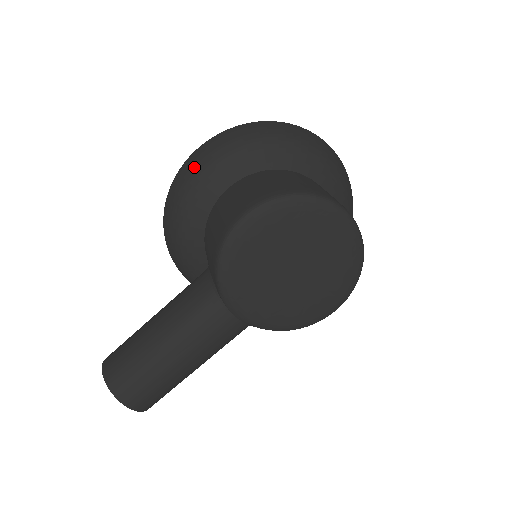
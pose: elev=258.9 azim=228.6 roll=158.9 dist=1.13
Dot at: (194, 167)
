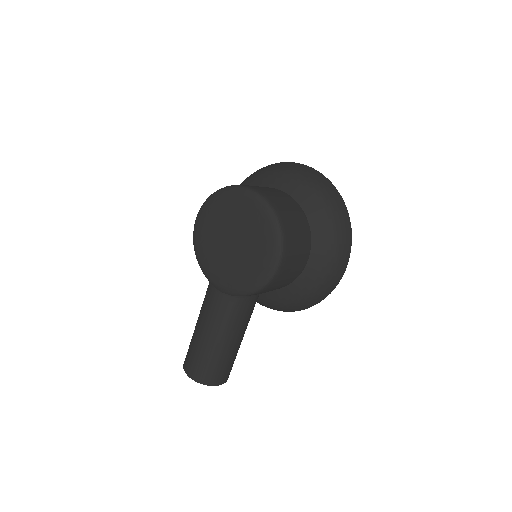
Dot at: occluded
